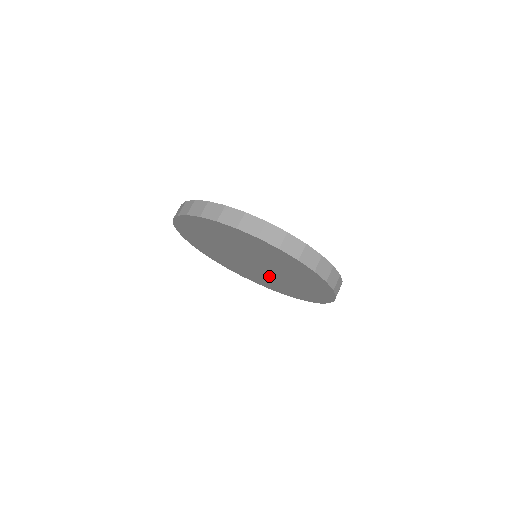
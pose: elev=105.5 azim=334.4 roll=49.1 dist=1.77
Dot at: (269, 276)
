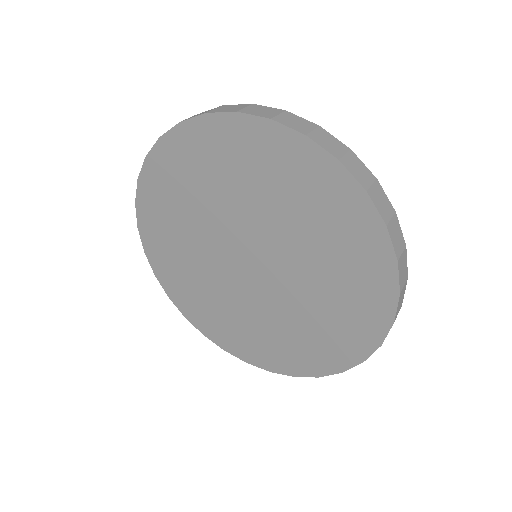
Dot at: (295, 273)
